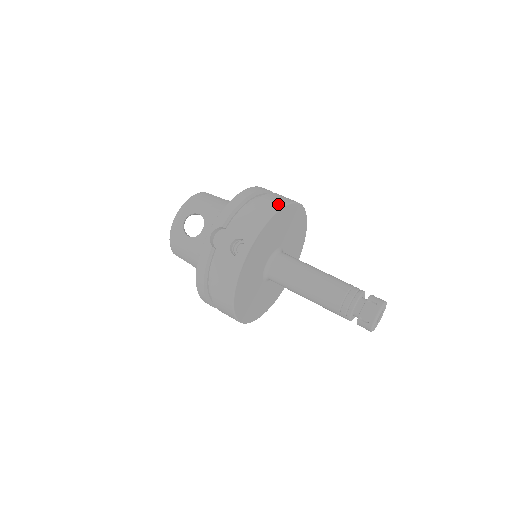
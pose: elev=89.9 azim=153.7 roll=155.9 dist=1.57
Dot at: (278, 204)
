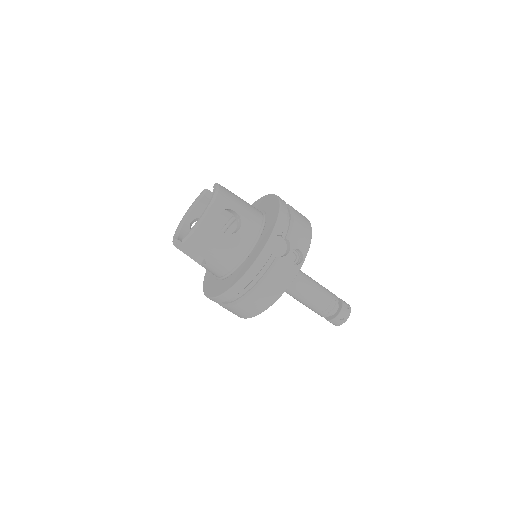
Dot at: (307, 219)
